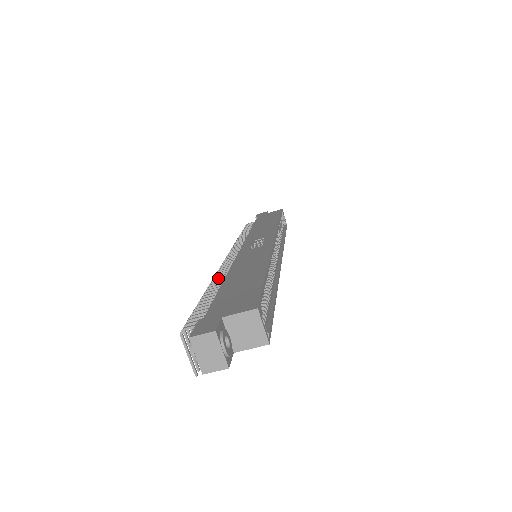
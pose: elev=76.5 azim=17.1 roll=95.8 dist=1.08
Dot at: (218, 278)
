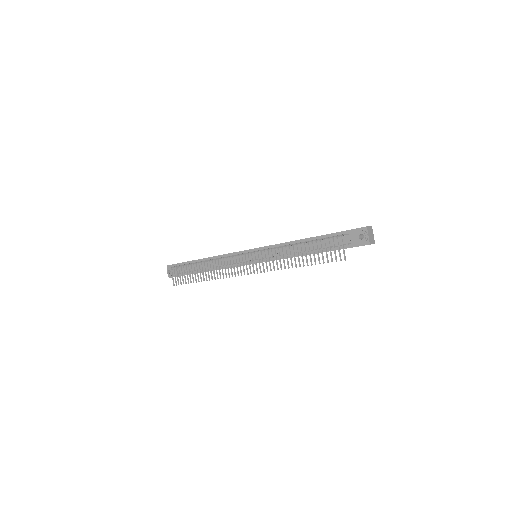
Dot at: (285, 245)
